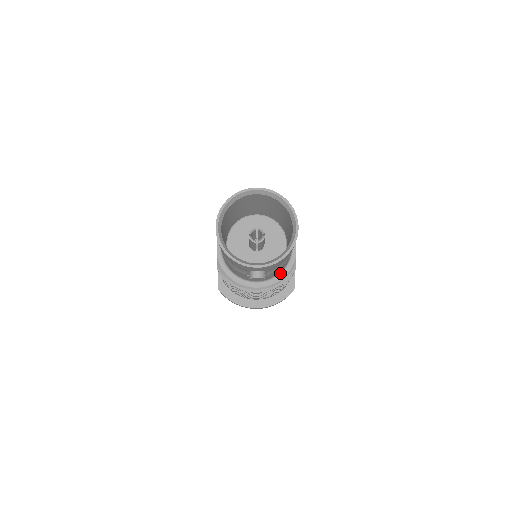
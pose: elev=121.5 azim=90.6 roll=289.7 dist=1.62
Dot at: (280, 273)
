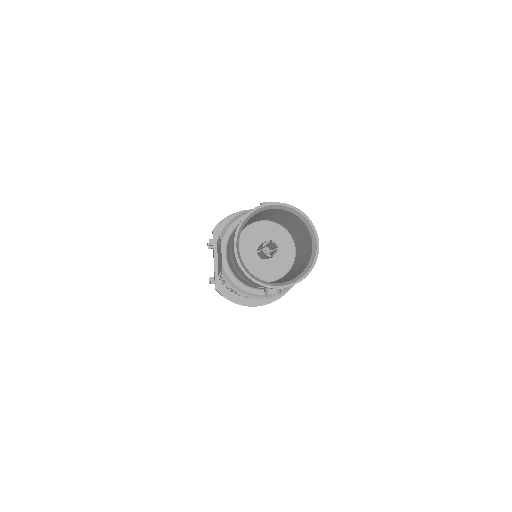
Dot at: occluded
